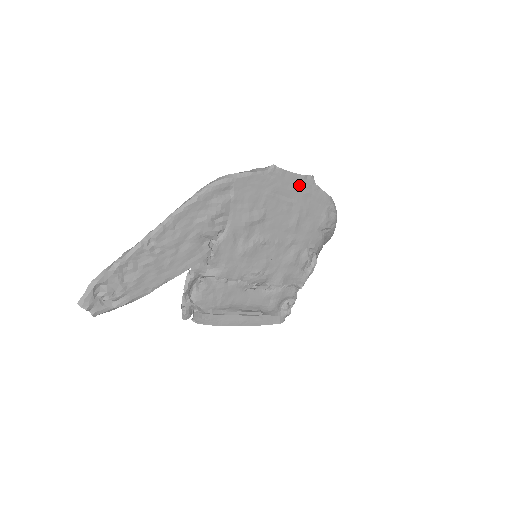
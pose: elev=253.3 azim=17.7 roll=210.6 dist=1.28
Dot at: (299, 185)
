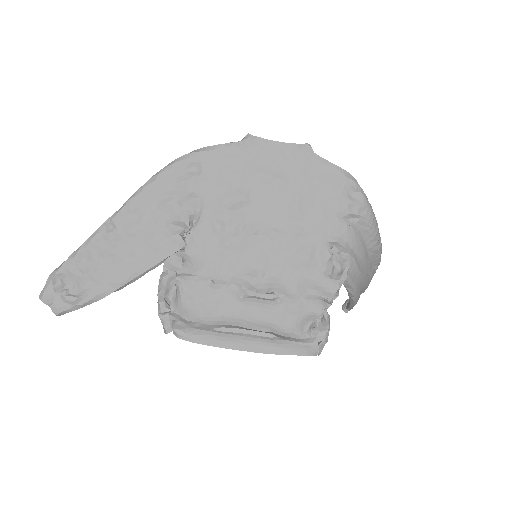
Dot at: (291, 157)
